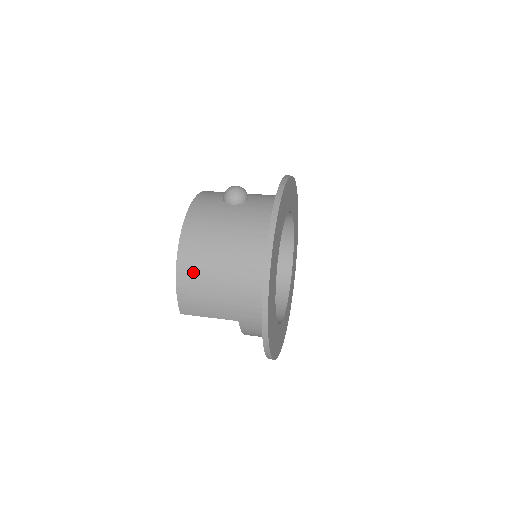
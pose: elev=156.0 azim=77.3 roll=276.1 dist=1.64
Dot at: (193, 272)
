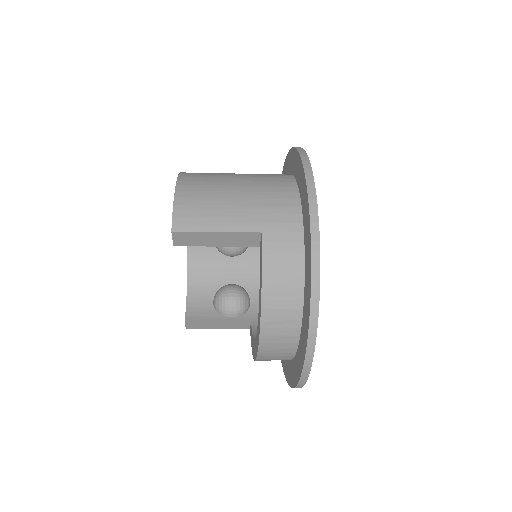
Dot at: (200, 180)
